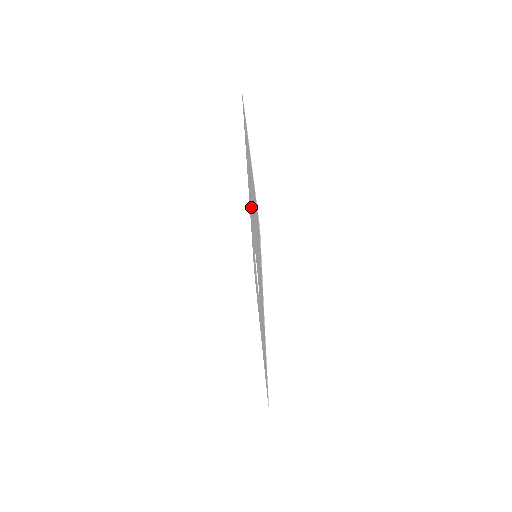
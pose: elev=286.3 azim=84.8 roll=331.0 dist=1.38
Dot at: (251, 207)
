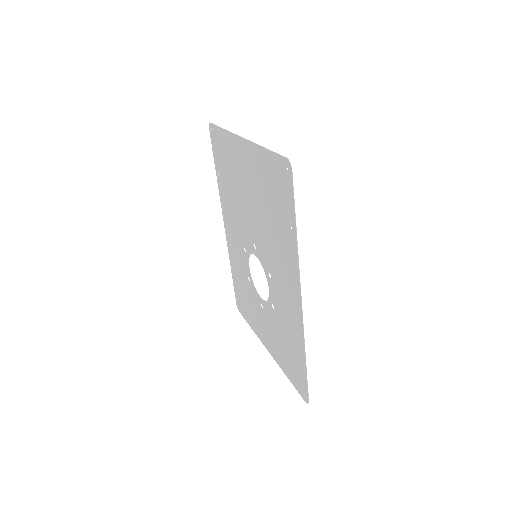
Dot at: (239, 216)
